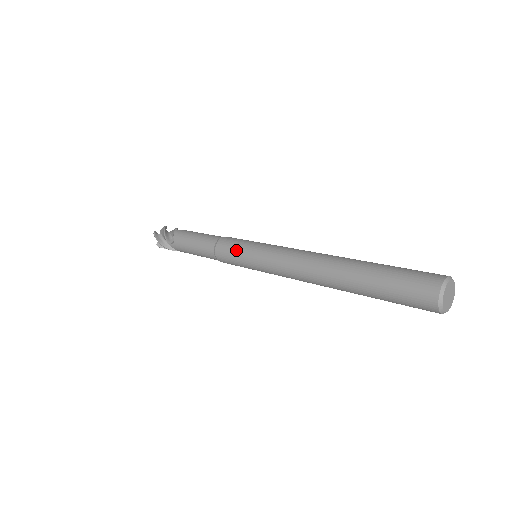
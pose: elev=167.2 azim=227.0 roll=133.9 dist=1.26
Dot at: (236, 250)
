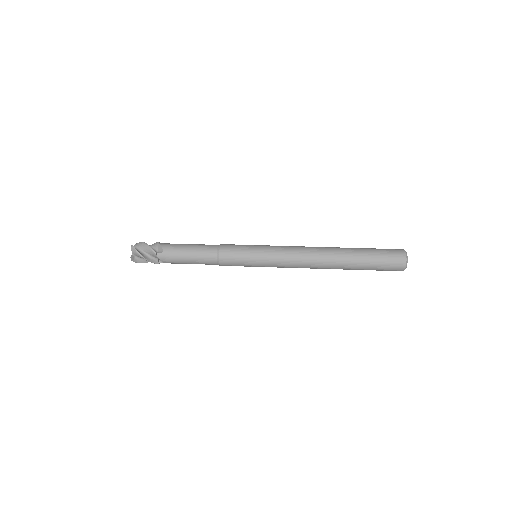
Dot at: (244, 265)
